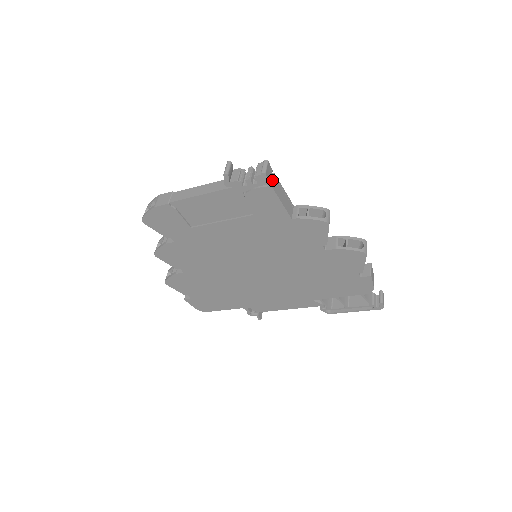
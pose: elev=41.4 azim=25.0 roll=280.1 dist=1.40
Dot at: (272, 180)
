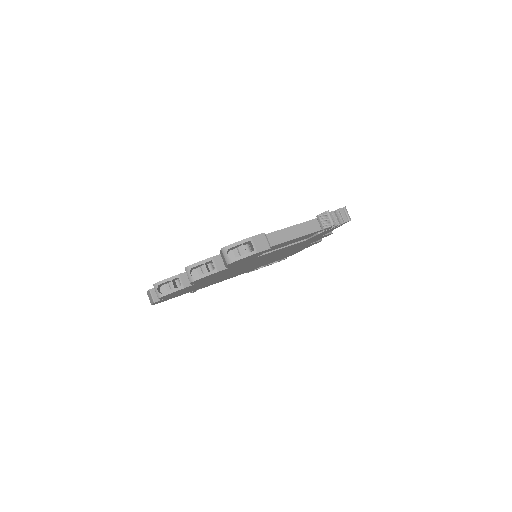
Dot at: occluded
